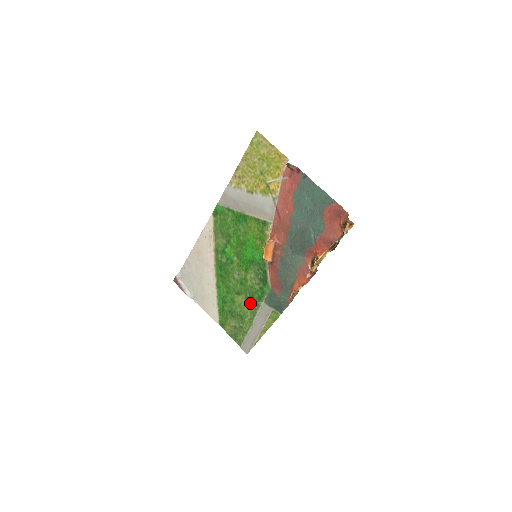
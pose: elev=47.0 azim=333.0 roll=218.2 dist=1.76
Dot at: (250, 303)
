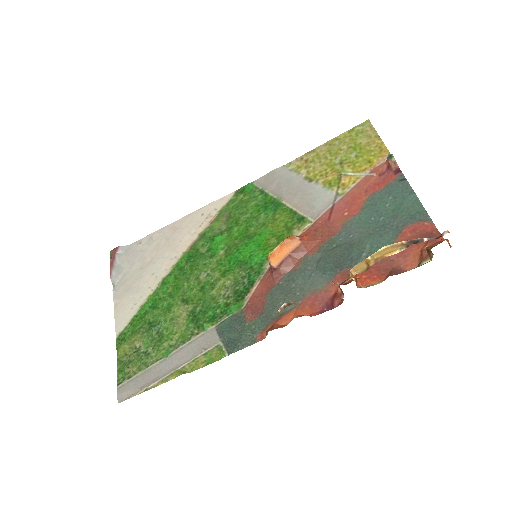
Dot at: (192, 321)
